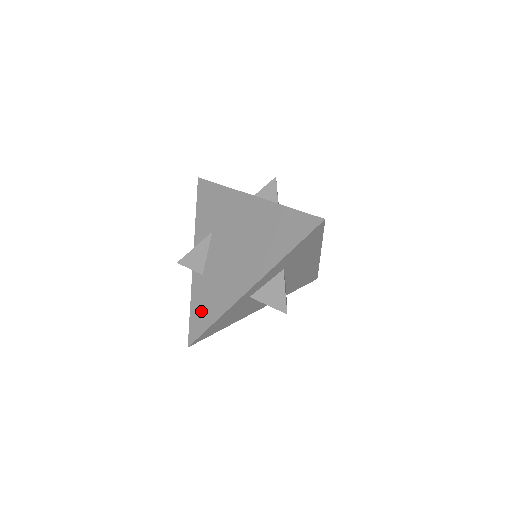
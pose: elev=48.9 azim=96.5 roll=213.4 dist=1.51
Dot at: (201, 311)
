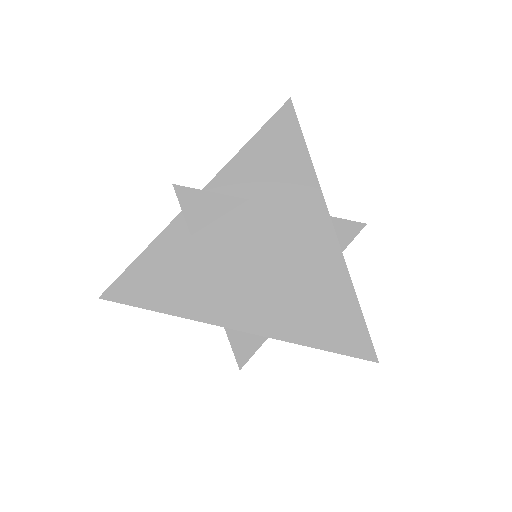
Dot at: (153, 278)
